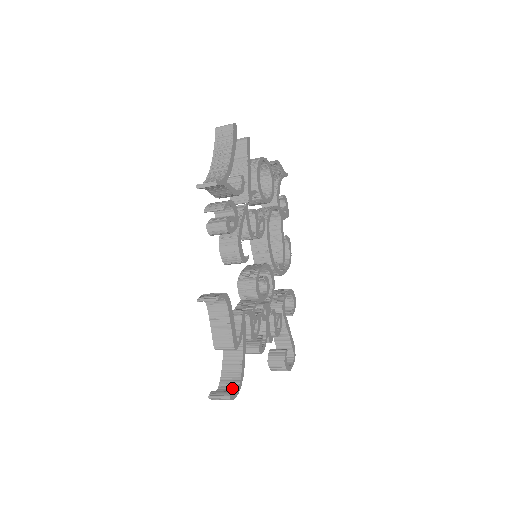
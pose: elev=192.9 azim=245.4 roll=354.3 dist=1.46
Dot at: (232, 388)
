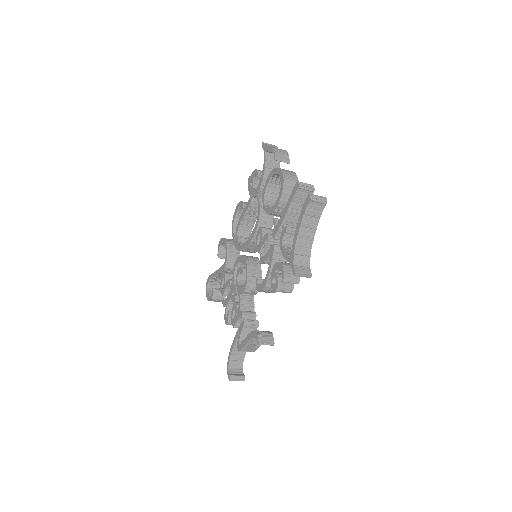
Dot at: (239, 368)
